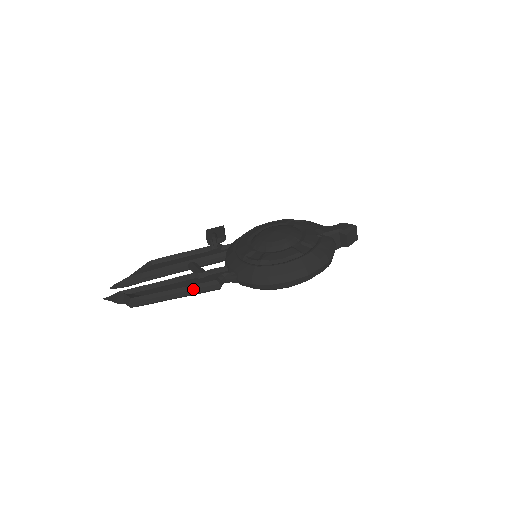
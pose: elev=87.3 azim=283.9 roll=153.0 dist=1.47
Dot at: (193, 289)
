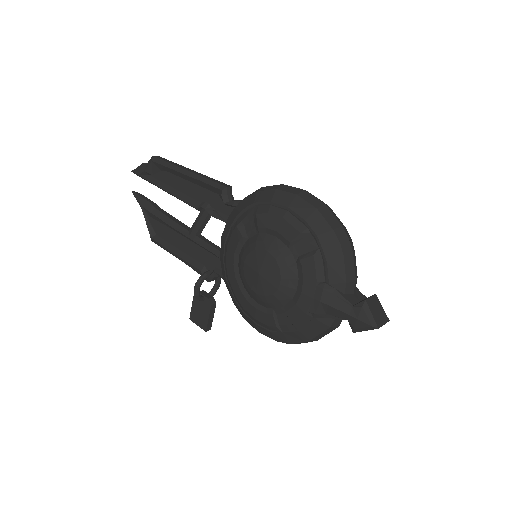
Dot at: (208, 177)
